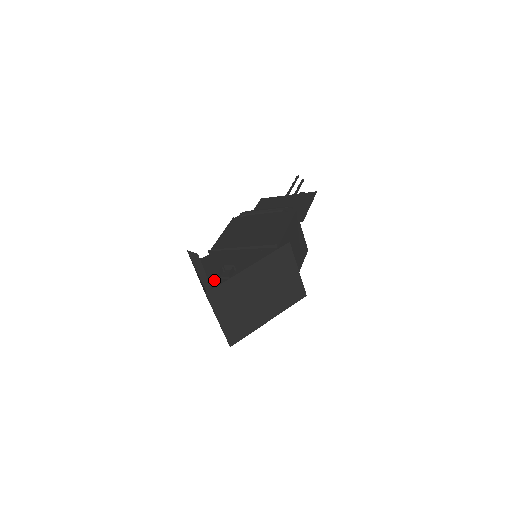
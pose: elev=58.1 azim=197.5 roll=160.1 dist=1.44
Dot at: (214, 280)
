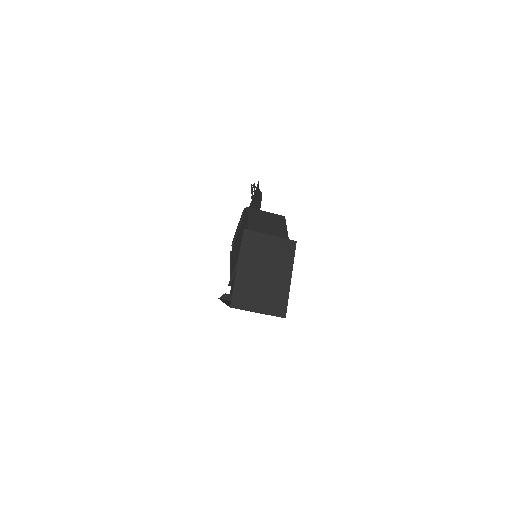
Dot at: occluded
